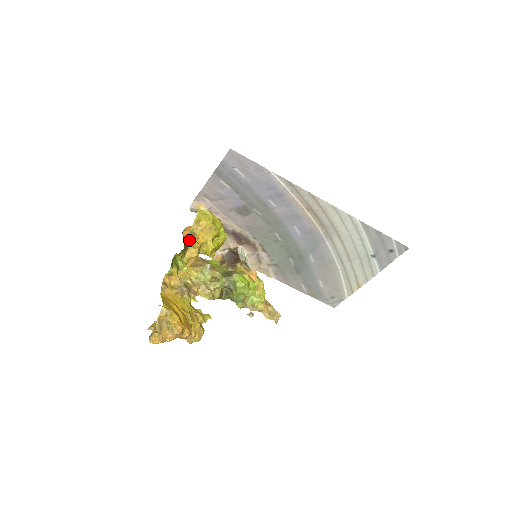
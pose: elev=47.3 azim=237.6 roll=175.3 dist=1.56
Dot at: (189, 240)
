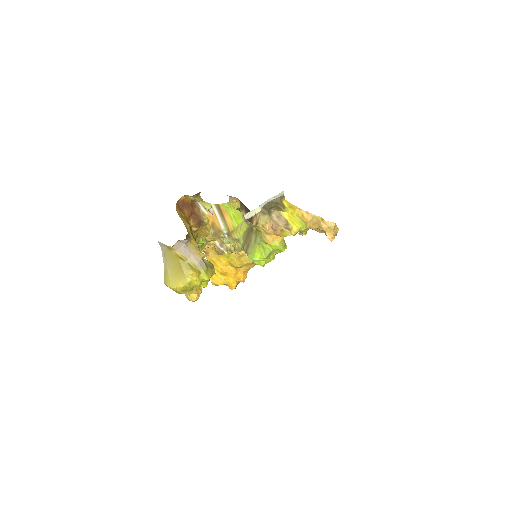
Dot at: occluded
